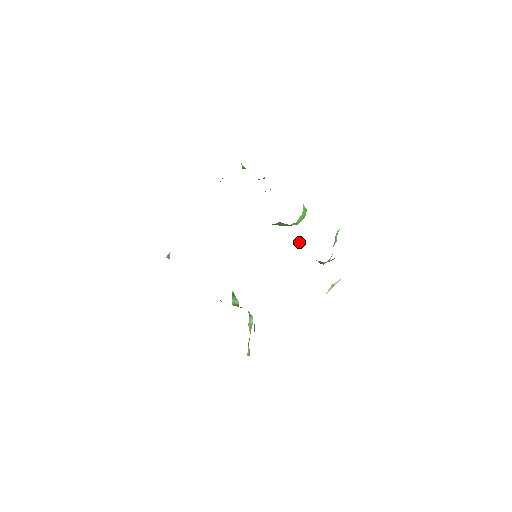
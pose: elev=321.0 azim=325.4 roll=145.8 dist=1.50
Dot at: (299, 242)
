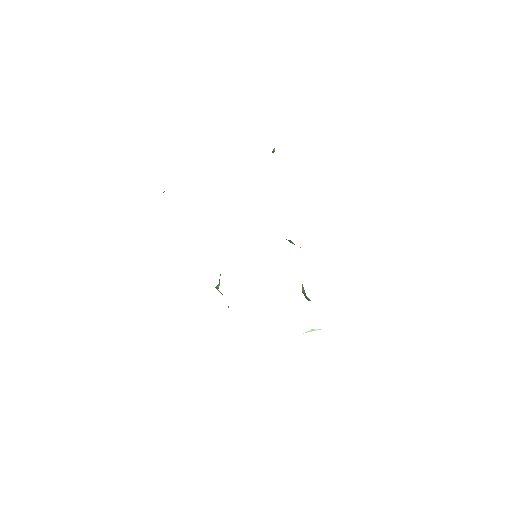
Dot at: occluded
